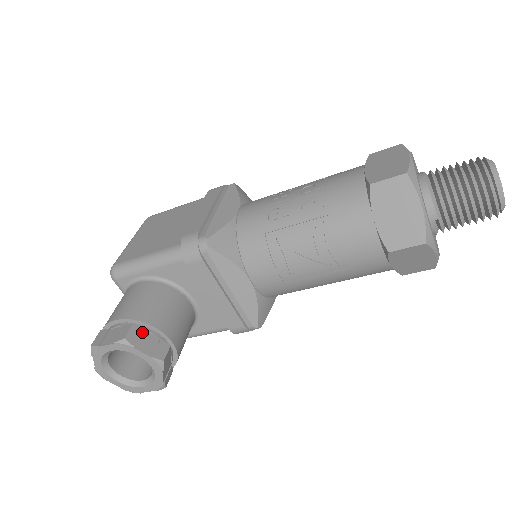
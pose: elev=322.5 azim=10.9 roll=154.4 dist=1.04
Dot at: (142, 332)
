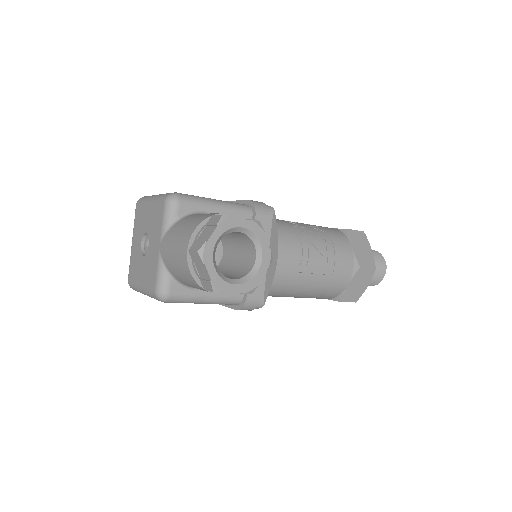
Dot at: occluded
